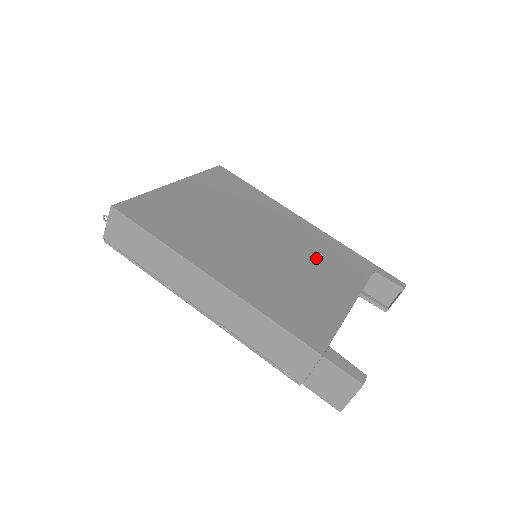
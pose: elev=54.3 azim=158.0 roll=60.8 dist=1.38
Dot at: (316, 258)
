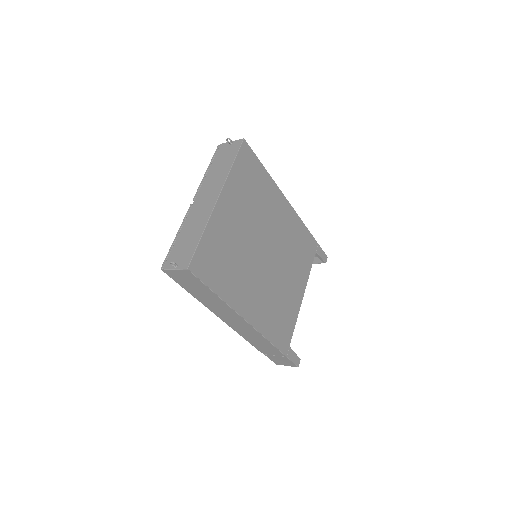
Dot at: (292, 257)
